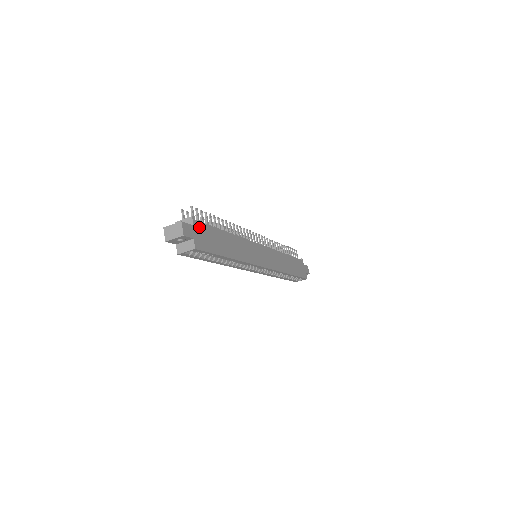
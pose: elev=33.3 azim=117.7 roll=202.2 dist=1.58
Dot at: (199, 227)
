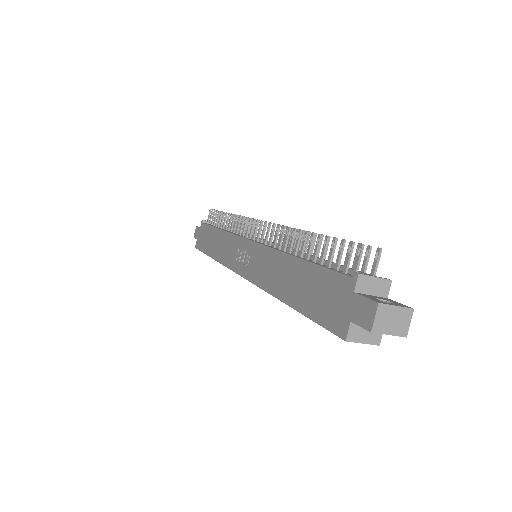
Dot at: occluded
